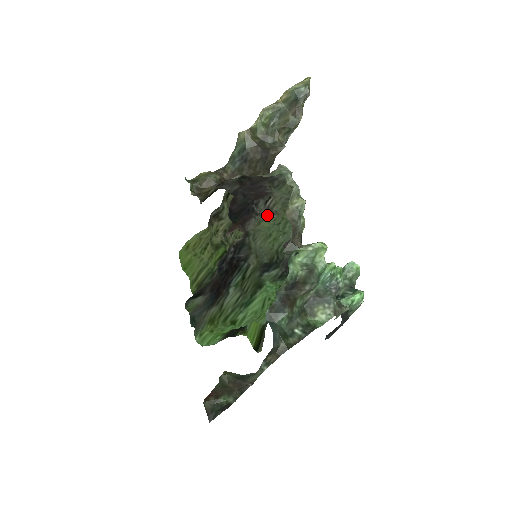
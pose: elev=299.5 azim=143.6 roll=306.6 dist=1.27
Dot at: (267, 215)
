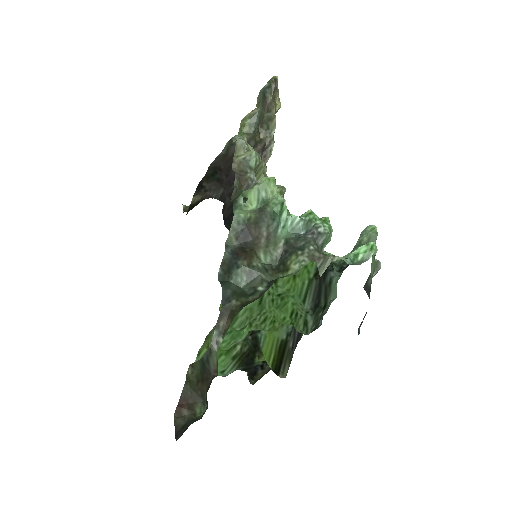
Dot at: occluded
